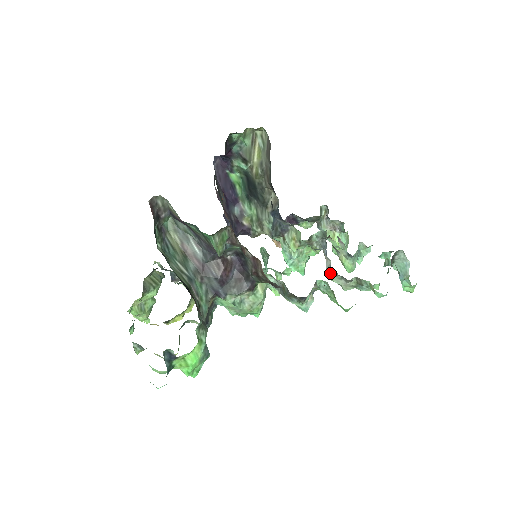
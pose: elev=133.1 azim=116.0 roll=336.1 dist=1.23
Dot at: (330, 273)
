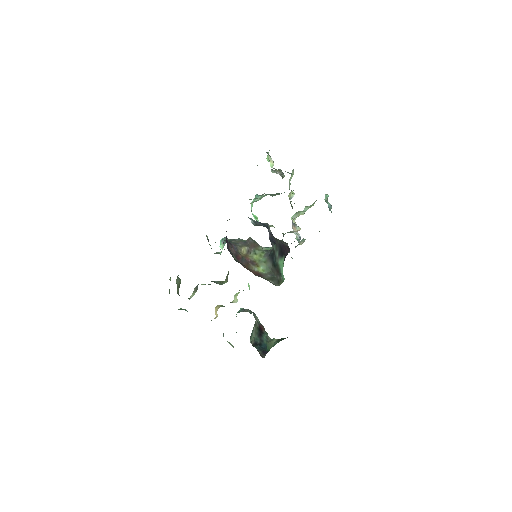
Dot at: occluded
